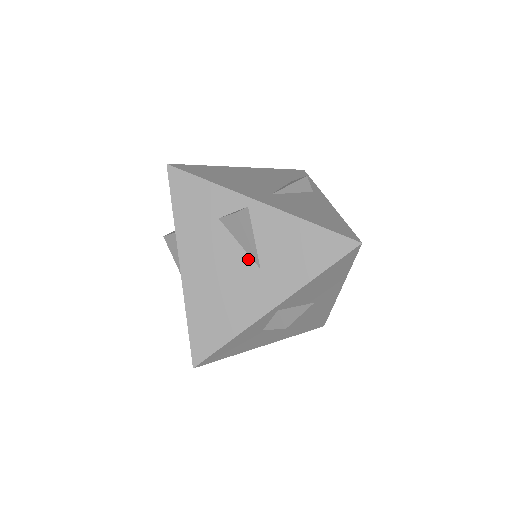
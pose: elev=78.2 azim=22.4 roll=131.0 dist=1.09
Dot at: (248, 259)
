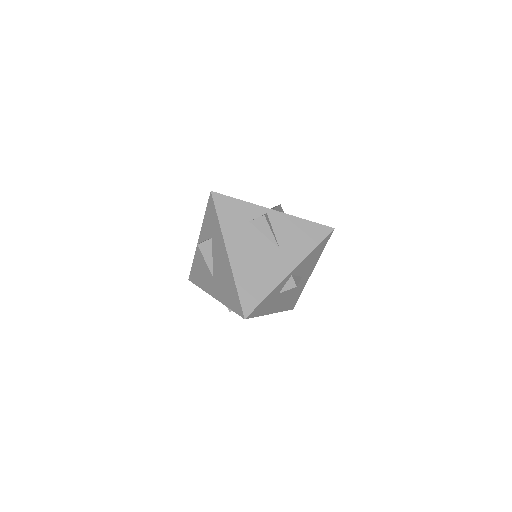
Dot at: (271, 244)
